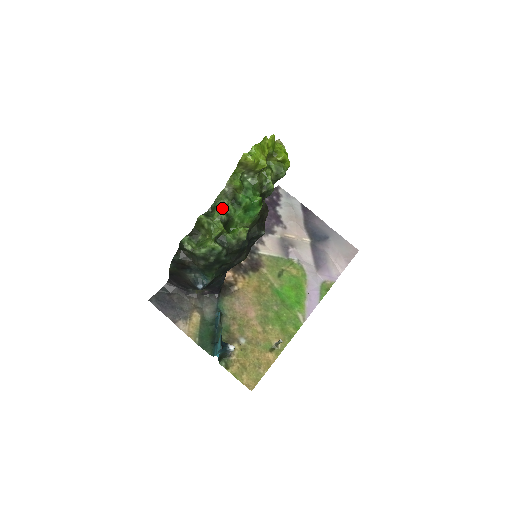
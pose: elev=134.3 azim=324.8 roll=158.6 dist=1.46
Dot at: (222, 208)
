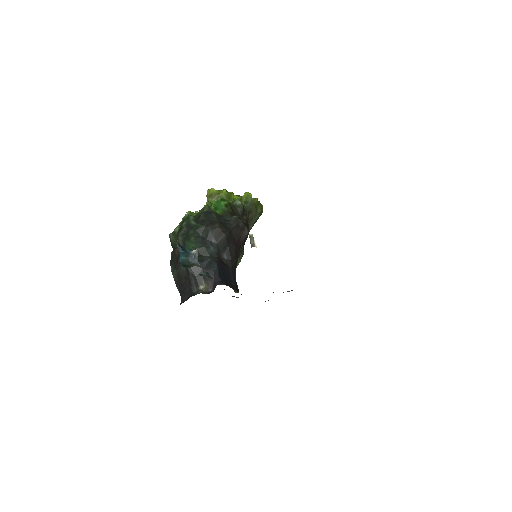
Dot at: occluded
